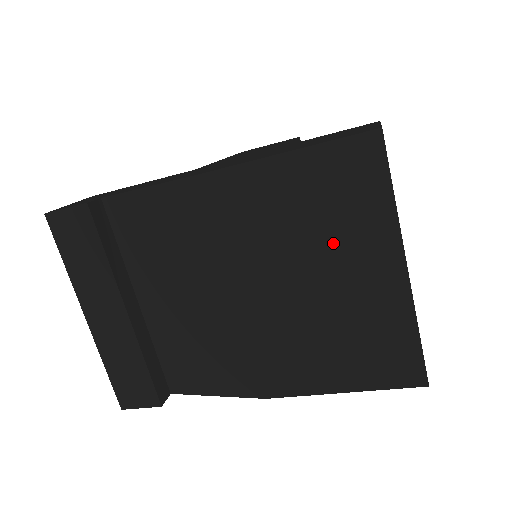
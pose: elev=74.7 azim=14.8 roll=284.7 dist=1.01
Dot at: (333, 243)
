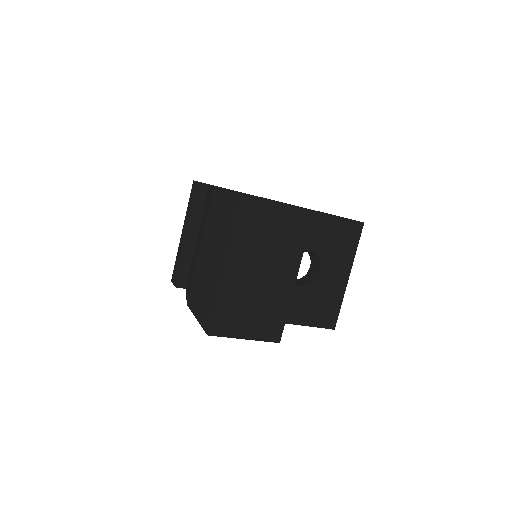
Dot at: (219, 239)
